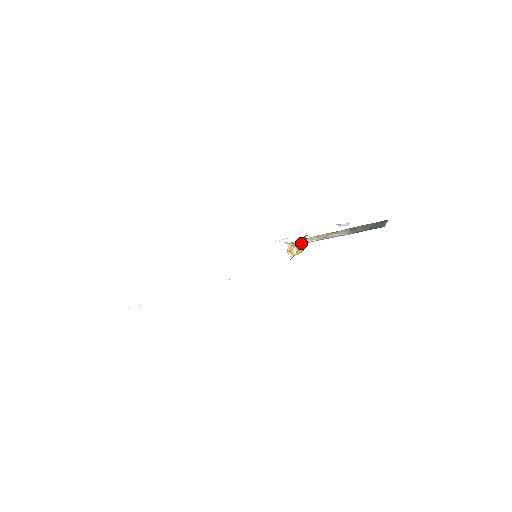
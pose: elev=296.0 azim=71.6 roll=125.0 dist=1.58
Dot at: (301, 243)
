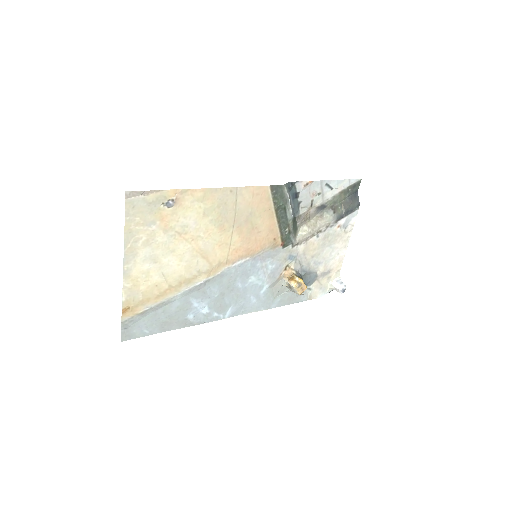
Dot at: (296, 238)
